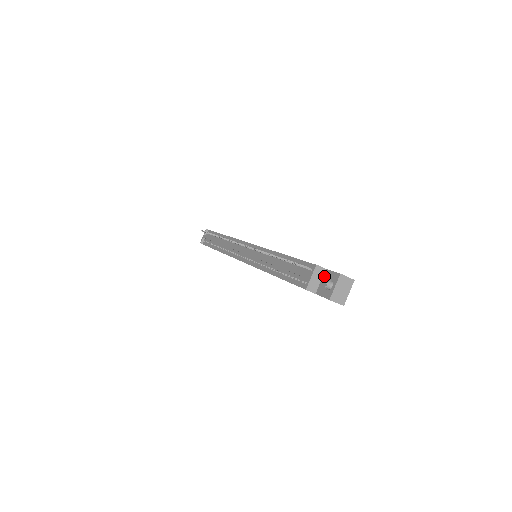
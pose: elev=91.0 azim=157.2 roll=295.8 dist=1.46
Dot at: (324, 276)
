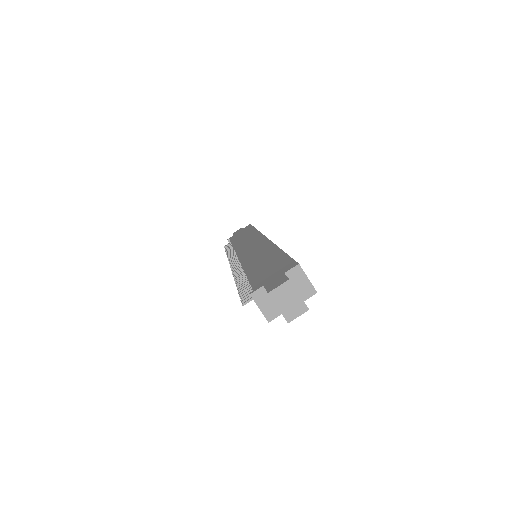
Dot at: (268, 295)
